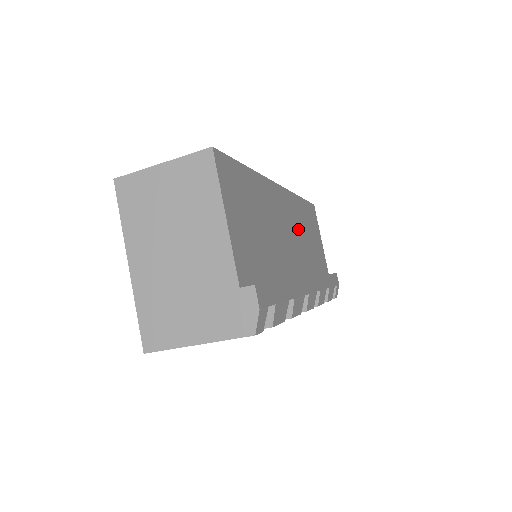
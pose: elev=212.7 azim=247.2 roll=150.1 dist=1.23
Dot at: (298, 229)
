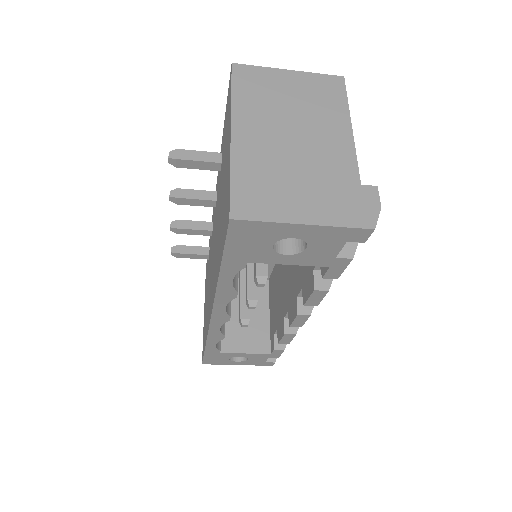
Dot at: occluded
